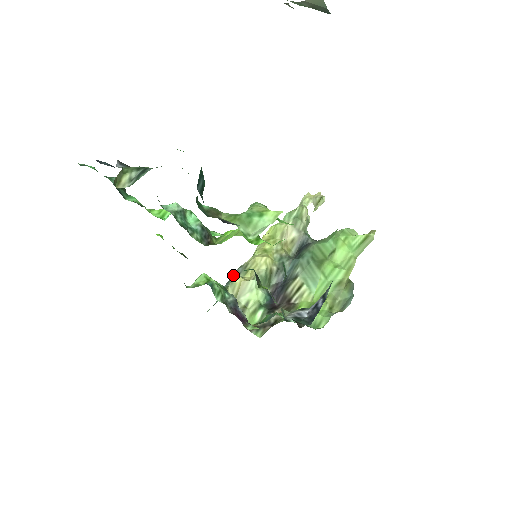
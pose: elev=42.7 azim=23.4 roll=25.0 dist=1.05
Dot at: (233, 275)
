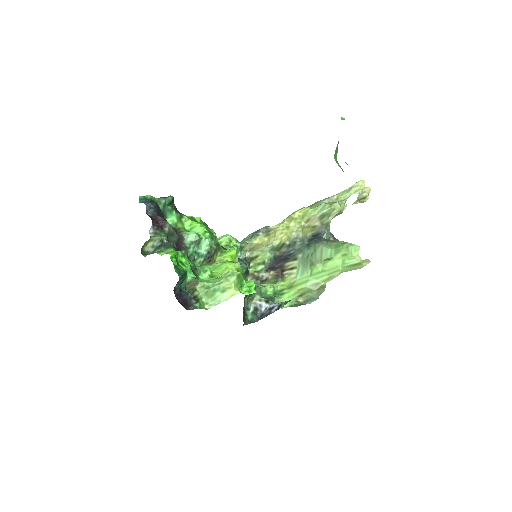
Dot at: (258, 232)
